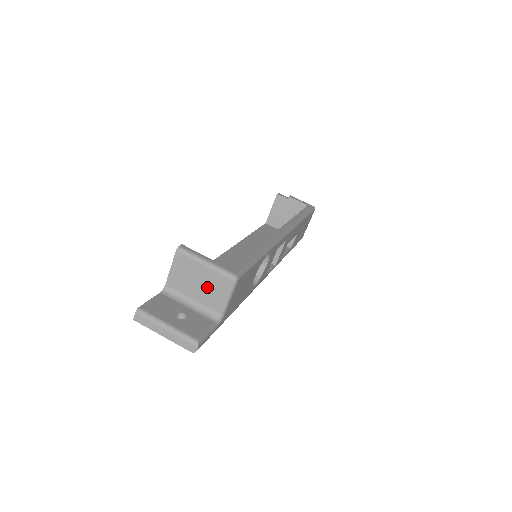
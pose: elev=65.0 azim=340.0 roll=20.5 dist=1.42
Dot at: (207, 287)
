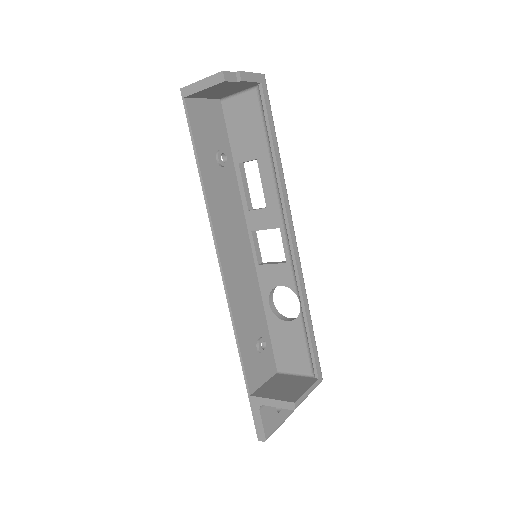
Dot at: occluded
